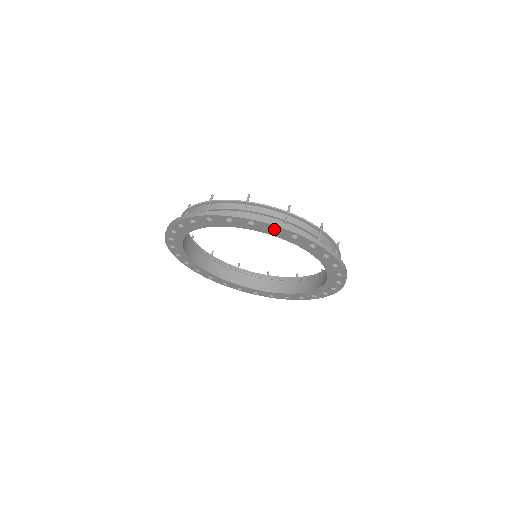
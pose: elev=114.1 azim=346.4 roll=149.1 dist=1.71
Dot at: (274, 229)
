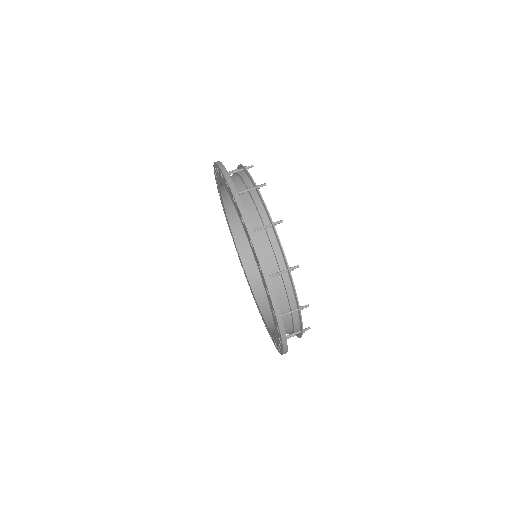
Dot at: occluded
